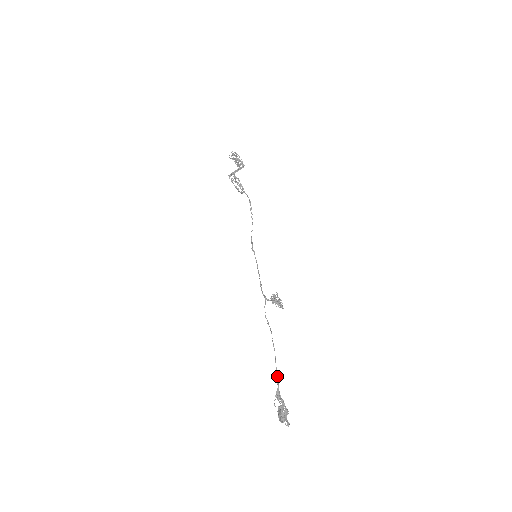
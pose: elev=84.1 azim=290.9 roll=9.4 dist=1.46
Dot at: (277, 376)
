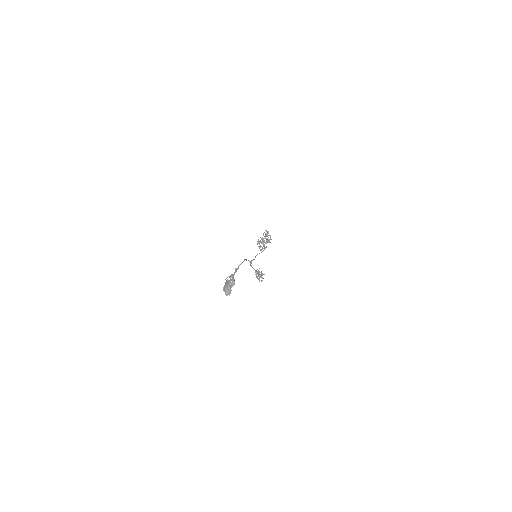
Dot at: (237, 269)
